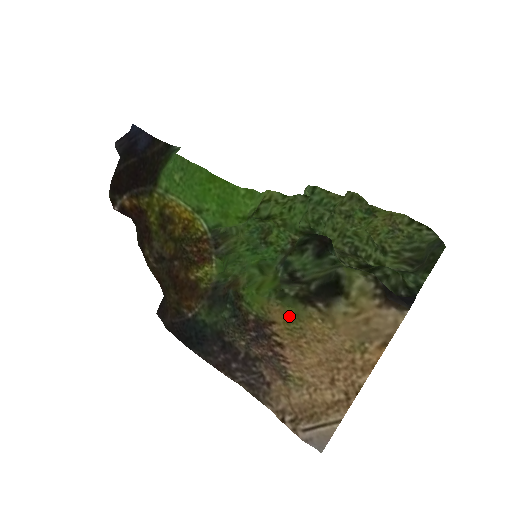
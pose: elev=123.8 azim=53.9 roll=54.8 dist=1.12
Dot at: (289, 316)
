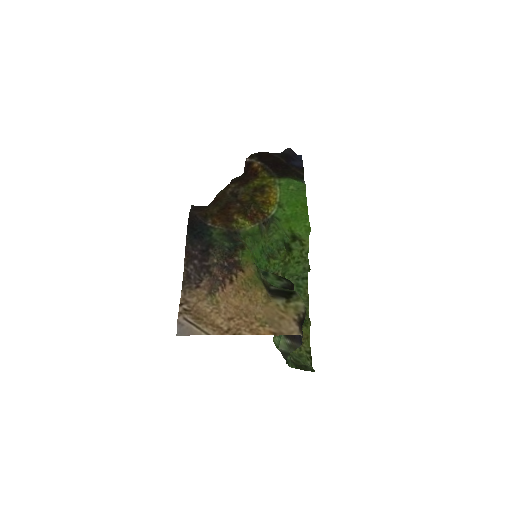
Dot at: (253, 278)
